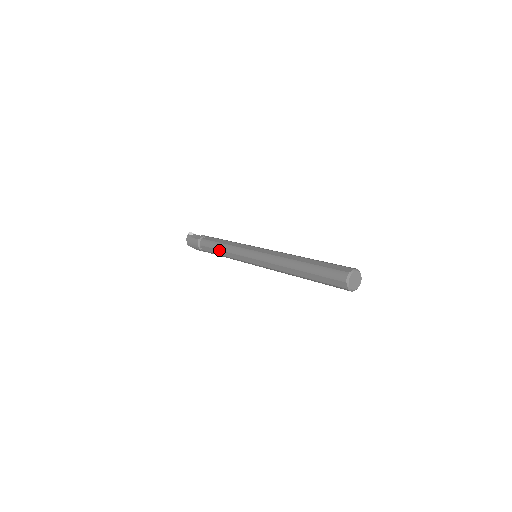
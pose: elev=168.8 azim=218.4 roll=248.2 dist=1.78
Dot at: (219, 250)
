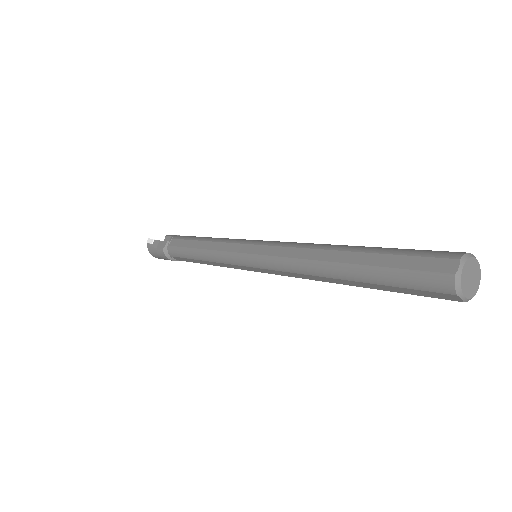
Dot at: (198, 260)
